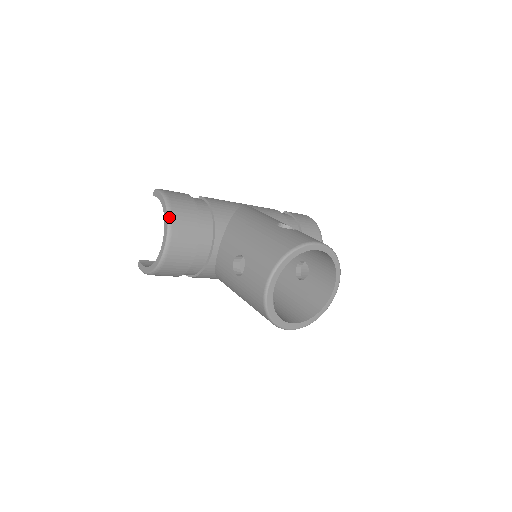
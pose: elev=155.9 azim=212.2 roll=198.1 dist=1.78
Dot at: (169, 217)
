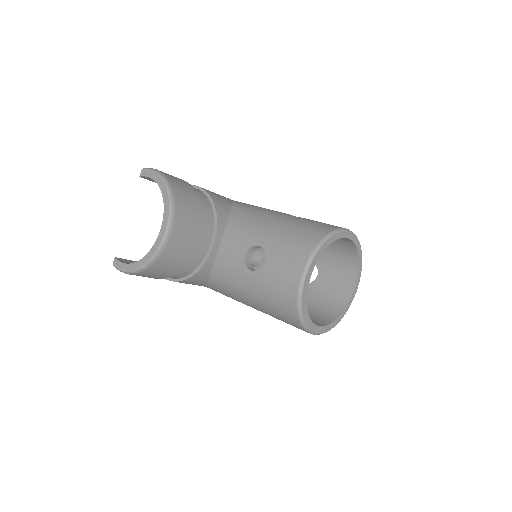
Dot at: (171, 197)
